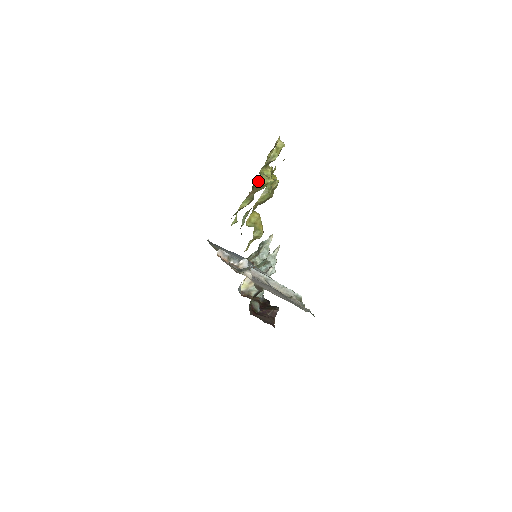
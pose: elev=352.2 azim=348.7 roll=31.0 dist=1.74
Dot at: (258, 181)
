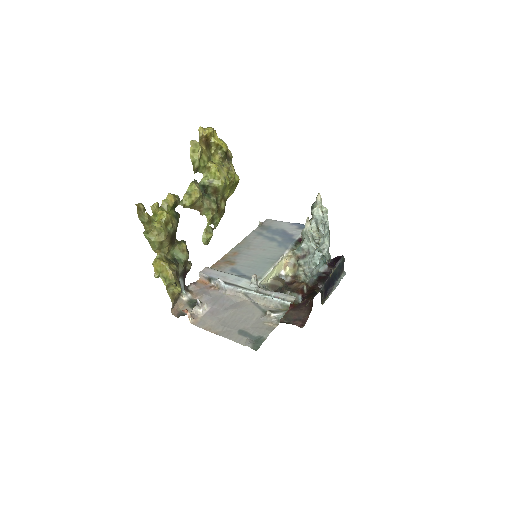
Dot at: (208, 187)
